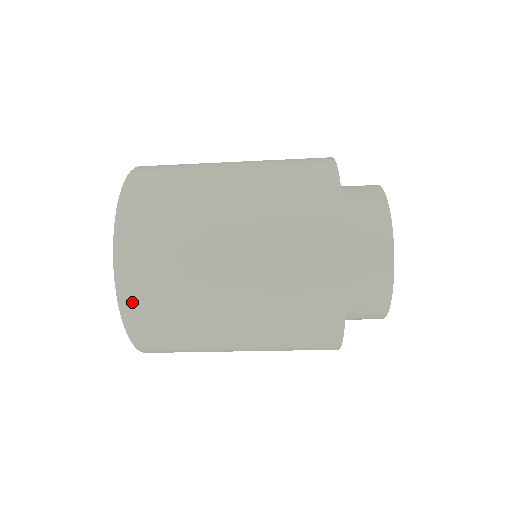
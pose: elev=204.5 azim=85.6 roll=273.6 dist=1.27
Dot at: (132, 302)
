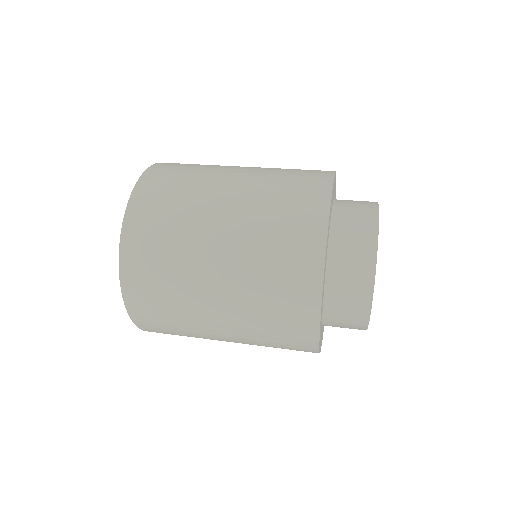
Dot at: occluded
